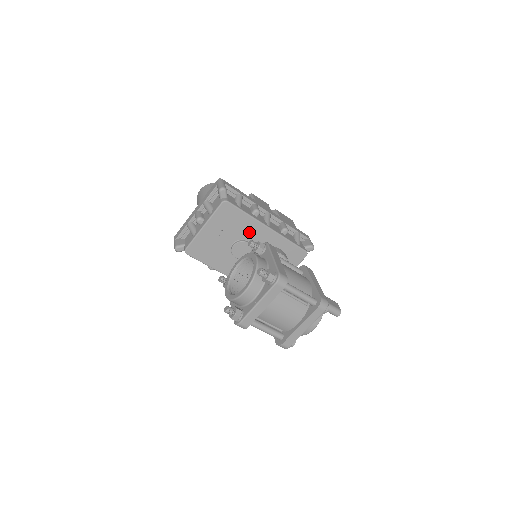
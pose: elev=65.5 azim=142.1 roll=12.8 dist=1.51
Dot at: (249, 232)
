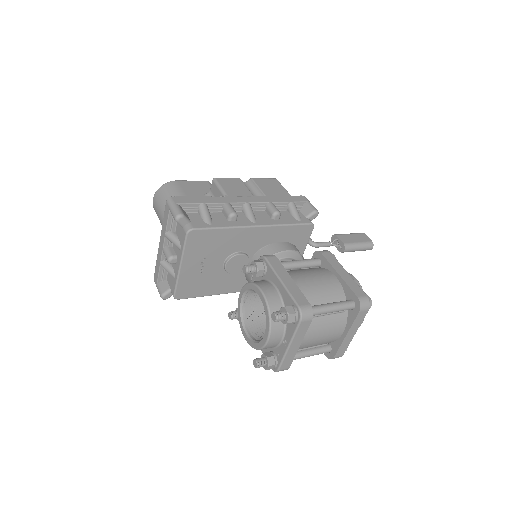
Dot at: (236, 243)
